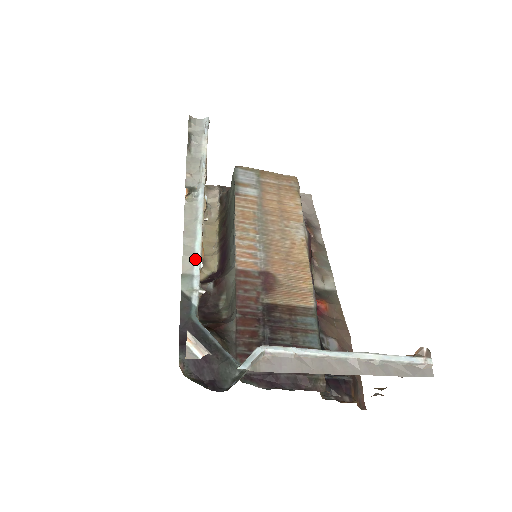
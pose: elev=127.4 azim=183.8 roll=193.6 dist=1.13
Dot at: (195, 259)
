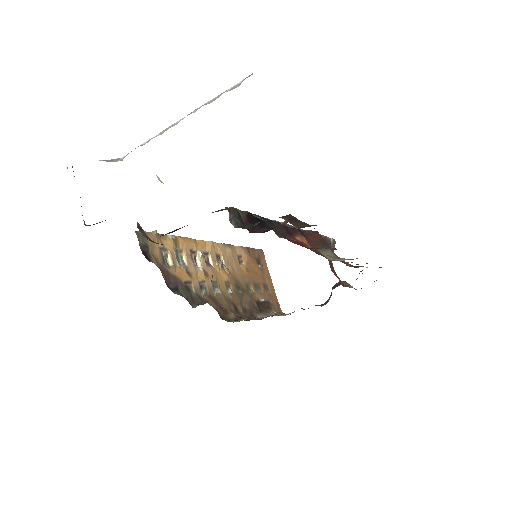
Dot at: occluded
